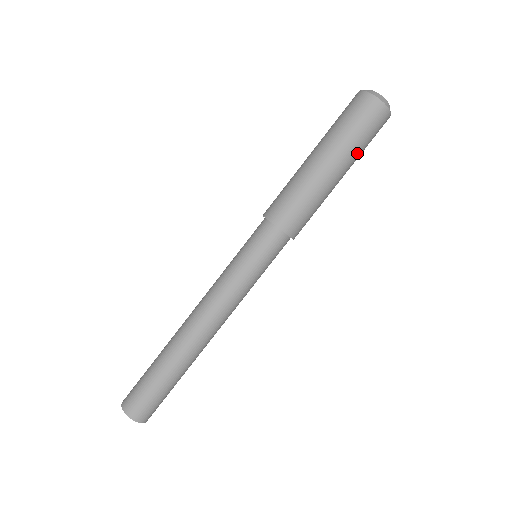
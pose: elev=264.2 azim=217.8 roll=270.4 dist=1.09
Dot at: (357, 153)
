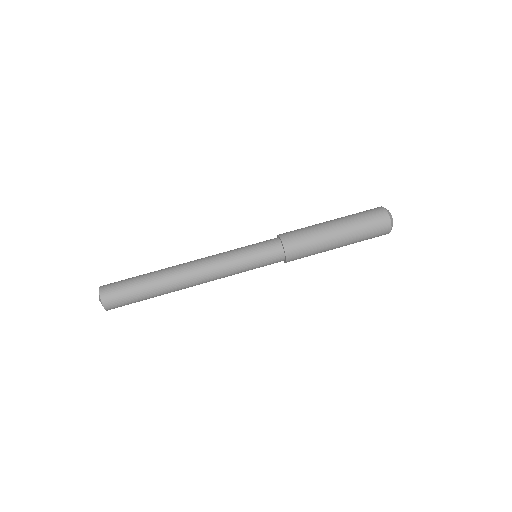
Dot at: (355, 223)
